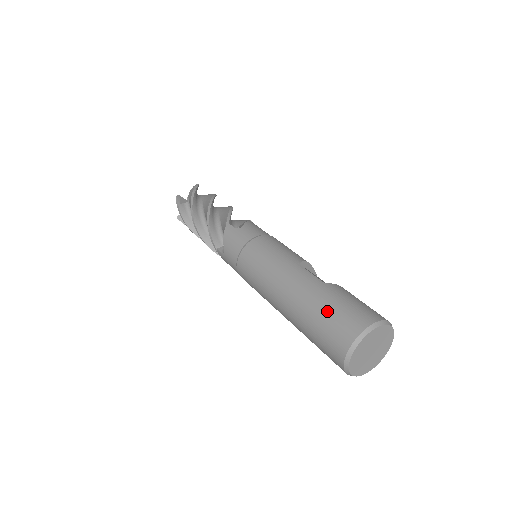
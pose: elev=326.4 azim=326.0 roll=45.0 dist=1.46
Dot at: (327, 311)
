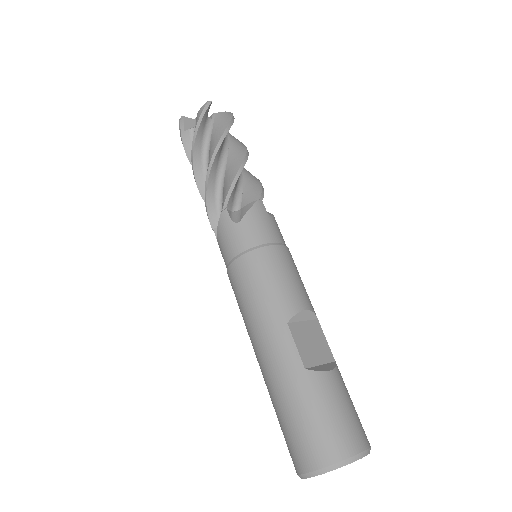
Dot at: (293, 417)
